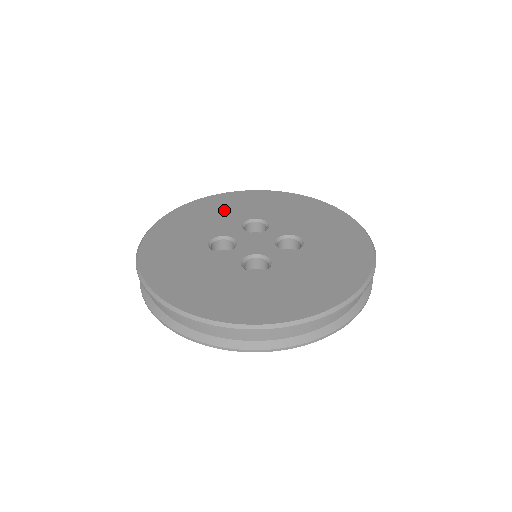
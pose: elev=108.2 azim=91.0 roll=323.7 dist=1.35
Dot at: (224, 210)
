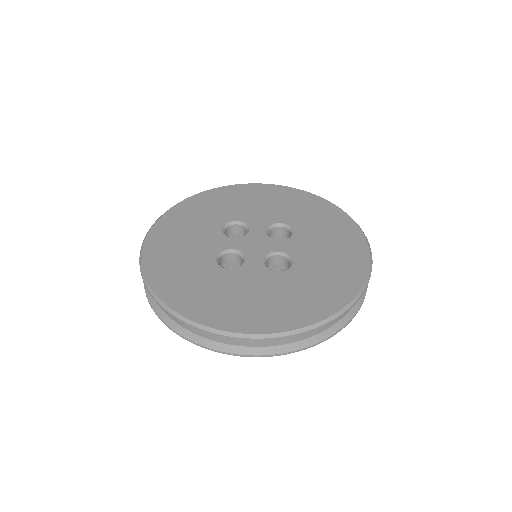
Dot at: (280, 205)
